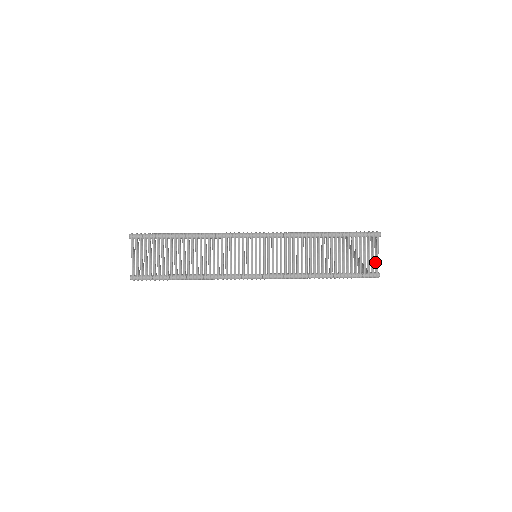
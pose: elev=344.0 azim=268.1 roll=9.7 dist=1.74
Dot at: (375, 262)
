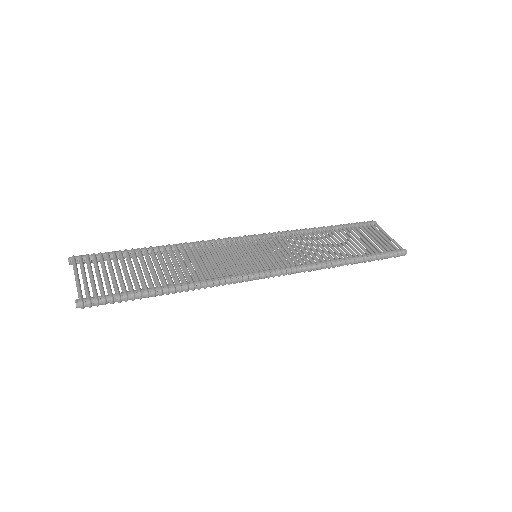
Dot at: occluded
